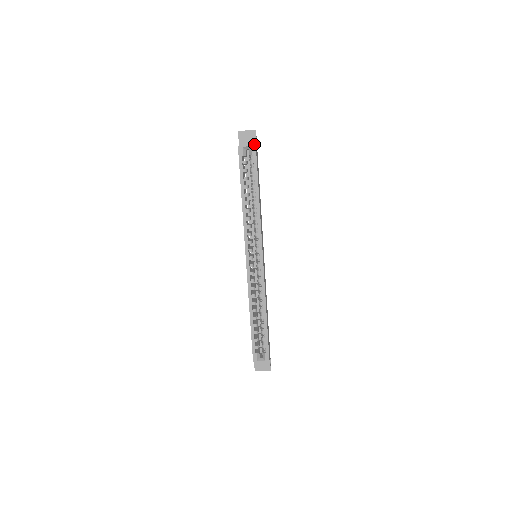
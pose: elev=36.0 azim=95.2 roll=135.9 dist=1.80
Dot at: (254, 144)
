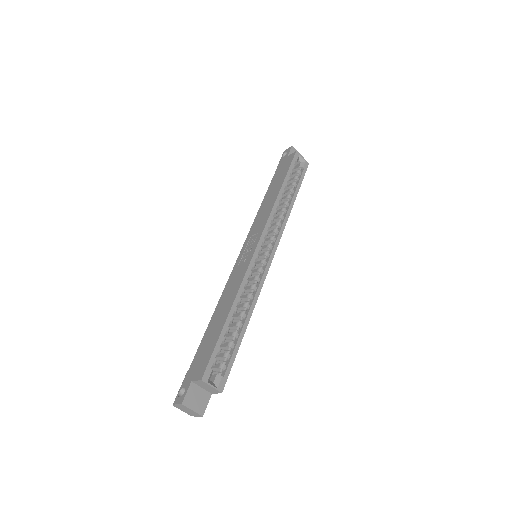
Dot at: occluded
